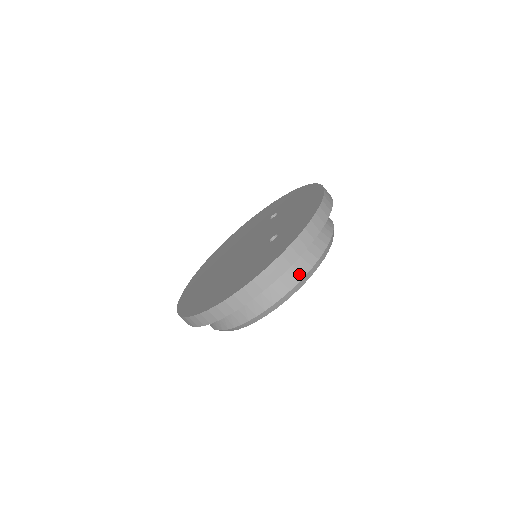
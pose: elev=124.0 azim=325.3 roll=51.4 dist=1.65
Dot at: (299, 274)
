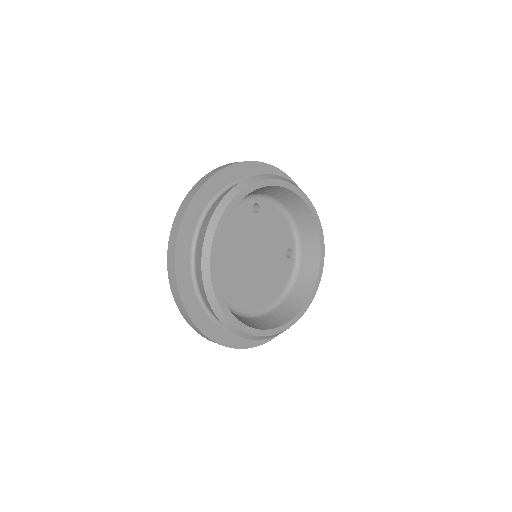
Dot at: occluded
